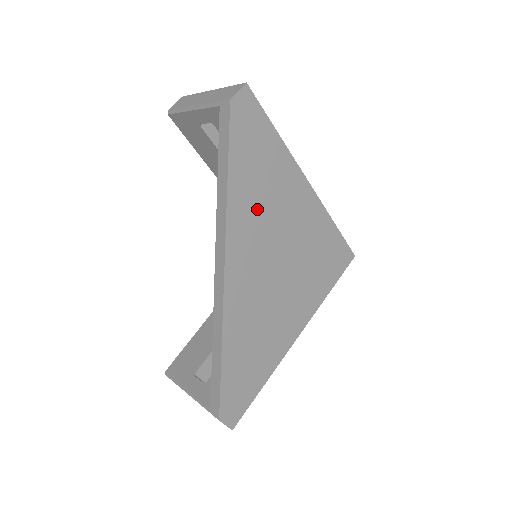
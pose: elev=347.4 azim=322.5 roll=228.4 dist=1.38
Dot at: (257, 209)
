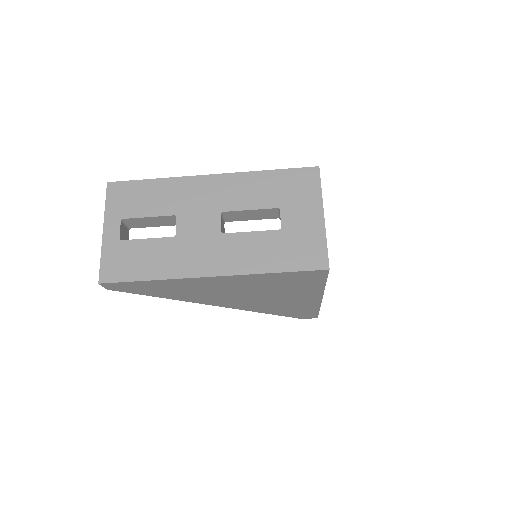
Dot at: (199, 294)
